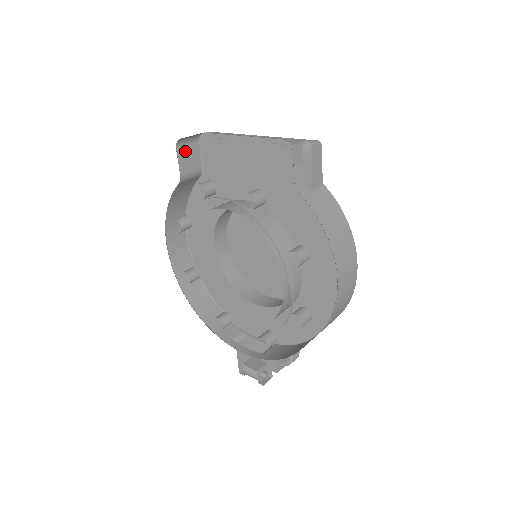
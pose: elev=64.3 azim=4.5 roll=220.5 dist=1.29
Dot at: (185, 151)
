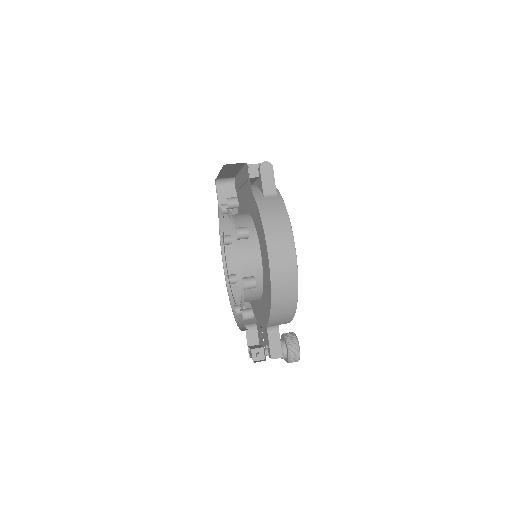
Dot at: (223, 189)
